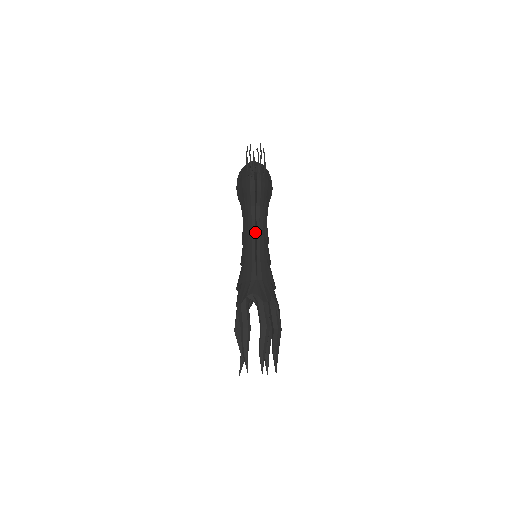
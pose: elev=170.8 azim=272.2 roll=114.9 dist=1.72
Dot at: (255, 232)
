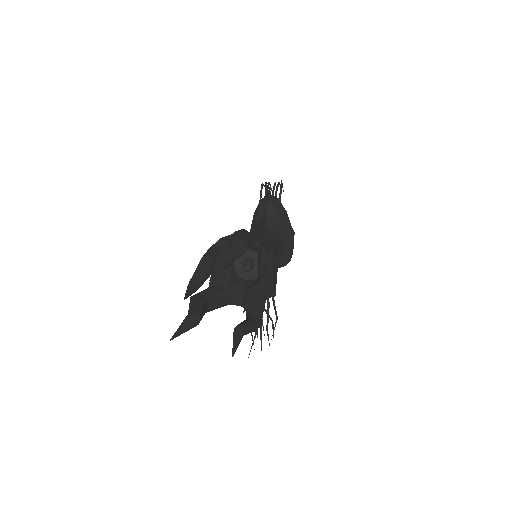
Dot at: (258, 226)
